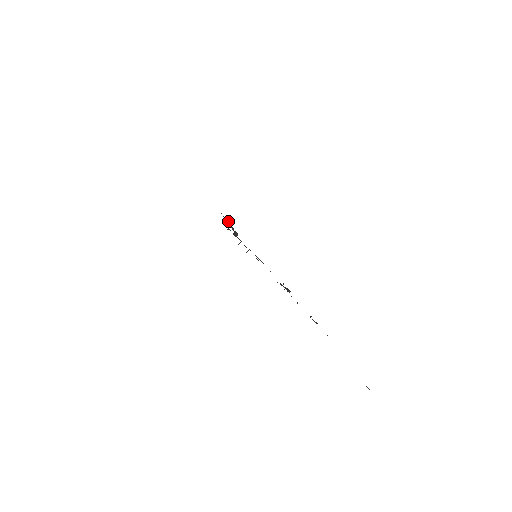
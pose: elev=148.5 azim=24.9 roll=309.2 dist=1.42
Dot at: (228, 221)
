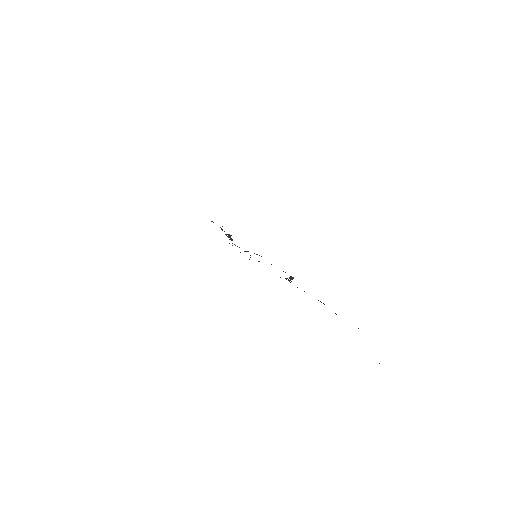
Dot at: occluded
